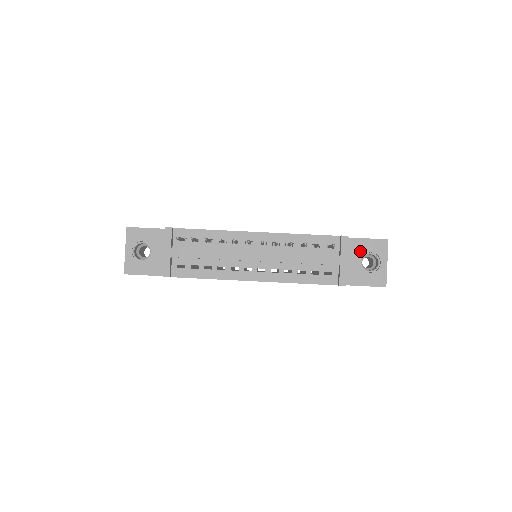
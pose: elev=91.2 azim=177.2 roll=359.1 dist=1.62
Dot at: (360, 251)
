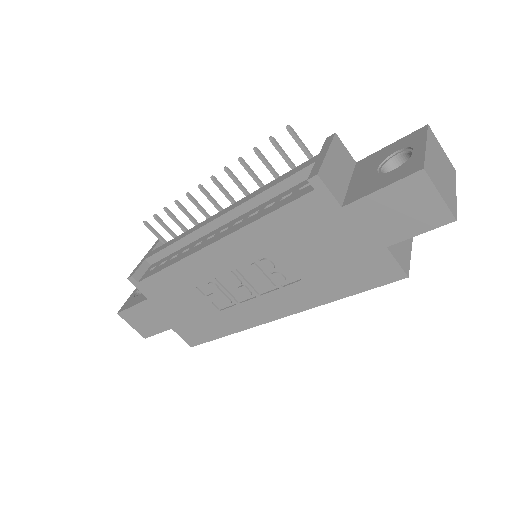
Dot at: (379, 160)
